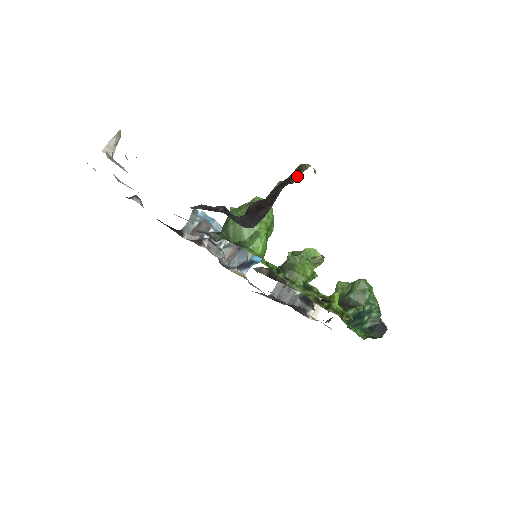
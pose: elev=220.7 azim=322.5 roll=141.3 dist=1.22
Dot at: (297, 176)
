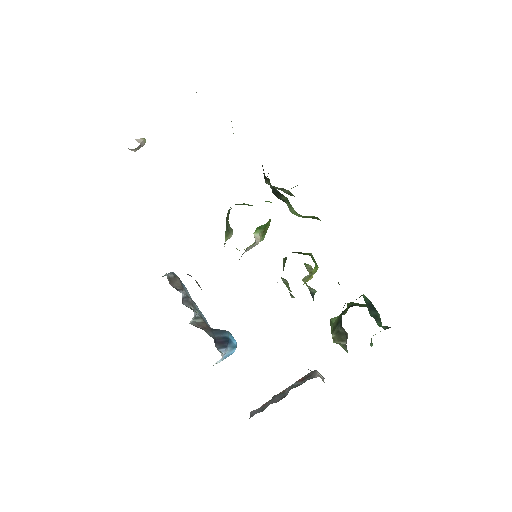
Dot at: occluded
